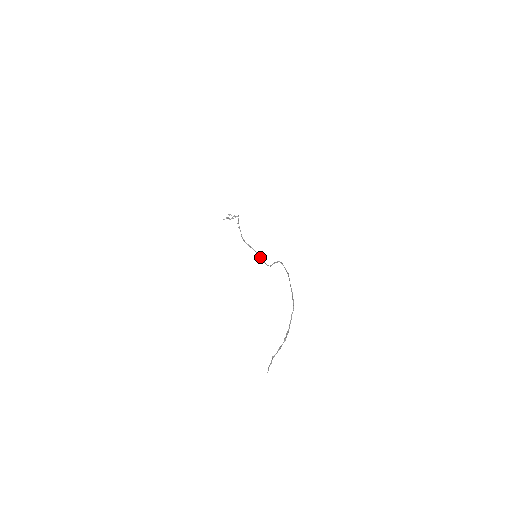
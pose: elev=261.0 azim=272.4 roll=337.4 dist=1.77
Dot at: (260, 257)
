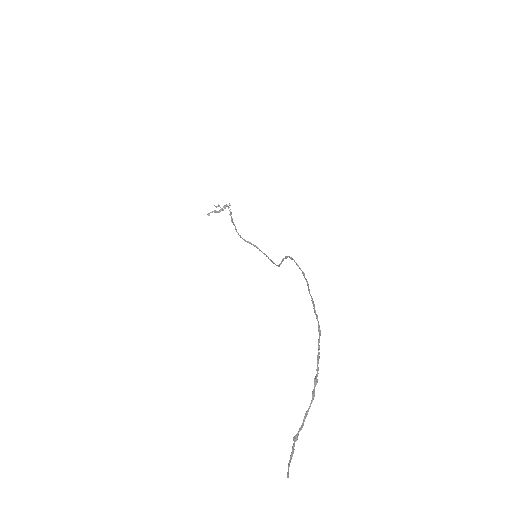
Dot at: occluded
